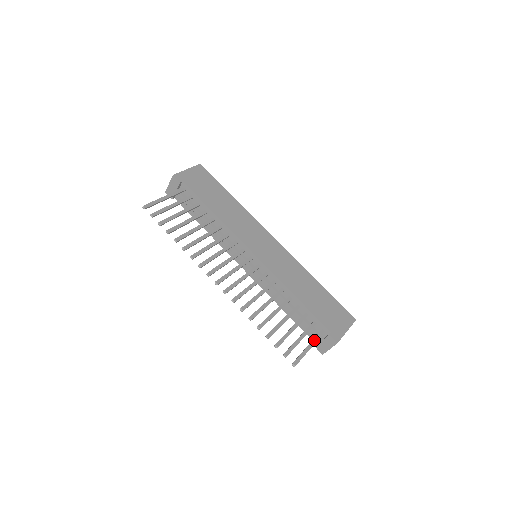
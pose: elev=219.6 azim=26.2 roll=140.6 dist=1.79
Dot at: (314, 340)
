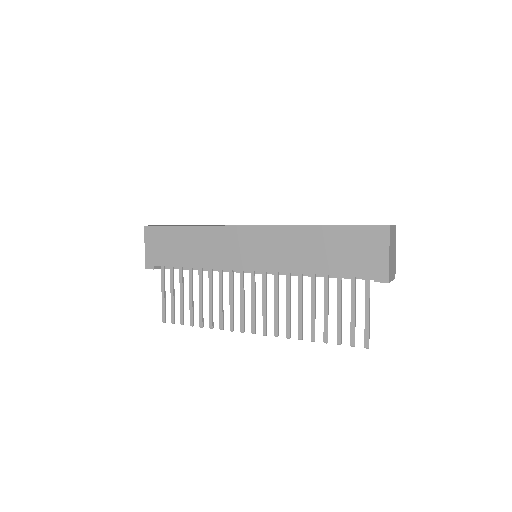
Dot at: (366, 299)
